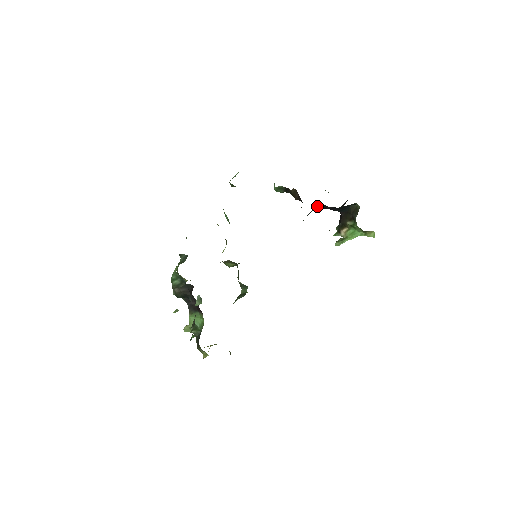
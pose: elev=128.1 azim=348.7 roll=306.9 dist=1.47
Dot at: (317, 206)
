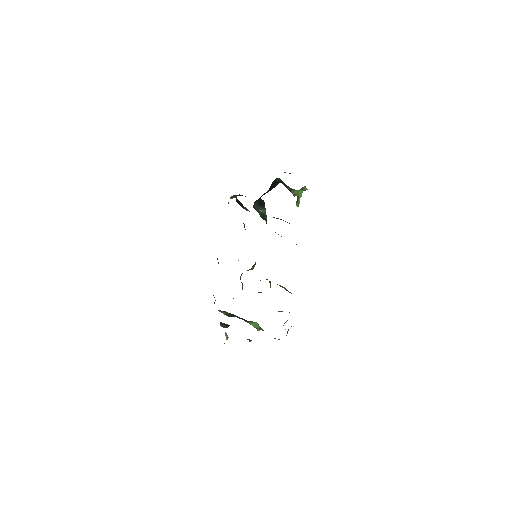
Dot at: (254, 203)
